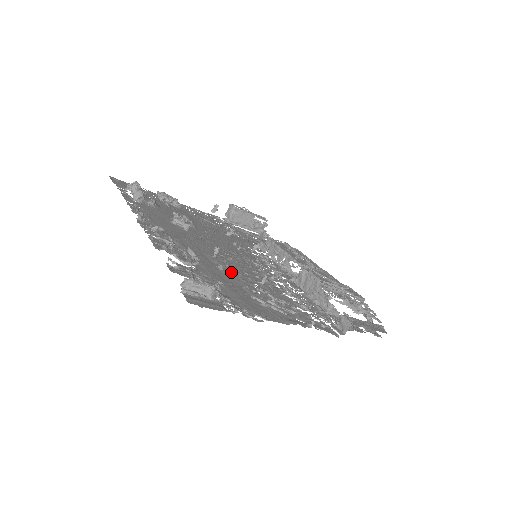
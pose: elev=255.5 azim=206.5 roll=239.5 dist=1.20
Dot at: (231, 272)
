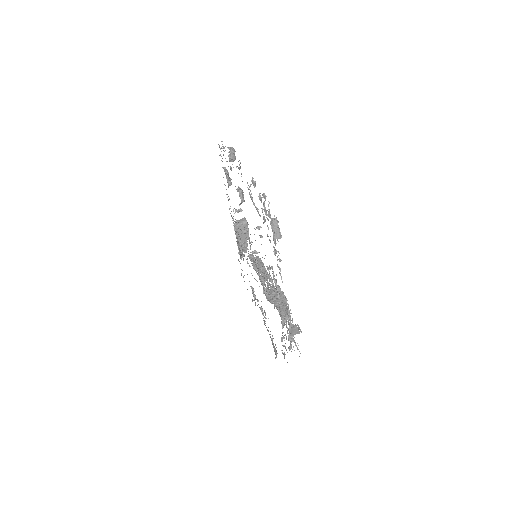
Dot at: occluded
